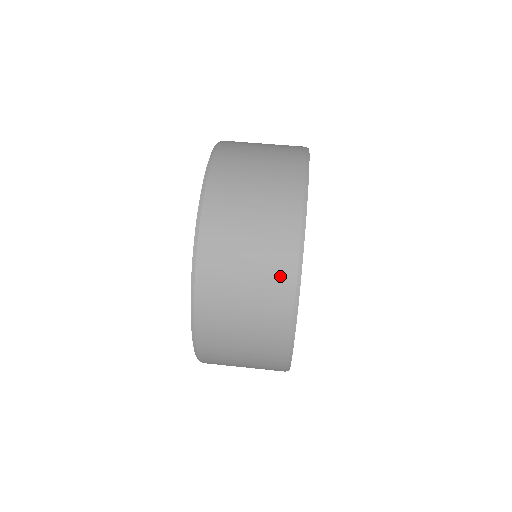
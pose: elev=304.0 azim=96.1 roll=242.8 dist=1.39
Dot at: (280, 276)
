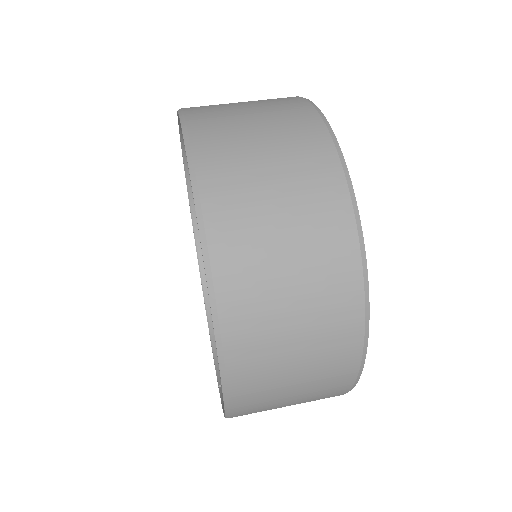
Dot at: (332, 228)
